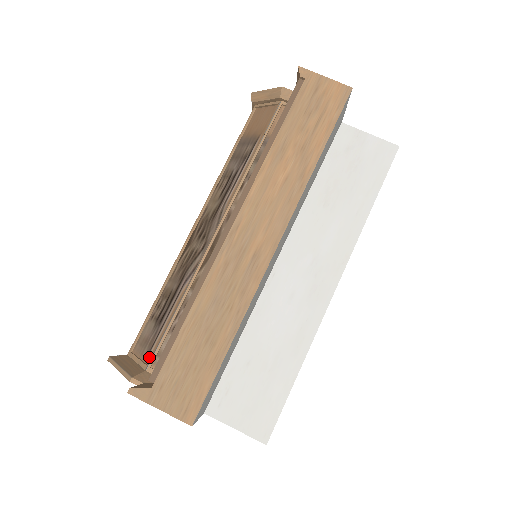
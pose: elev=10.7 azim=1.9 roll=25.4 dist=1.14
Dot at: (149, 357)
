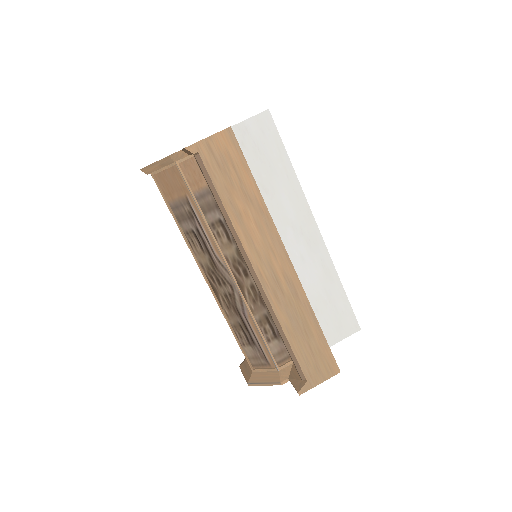
Dot at: (271, 364)
